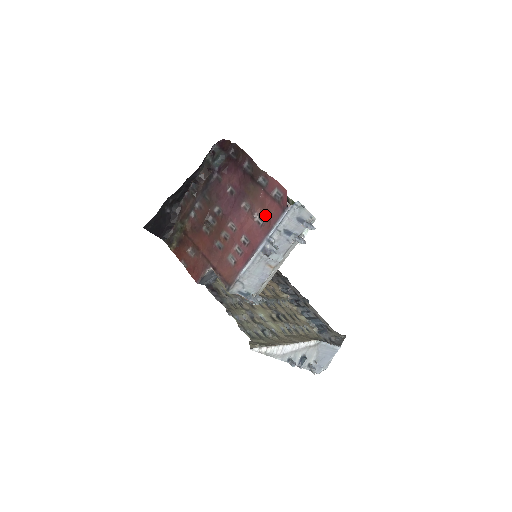
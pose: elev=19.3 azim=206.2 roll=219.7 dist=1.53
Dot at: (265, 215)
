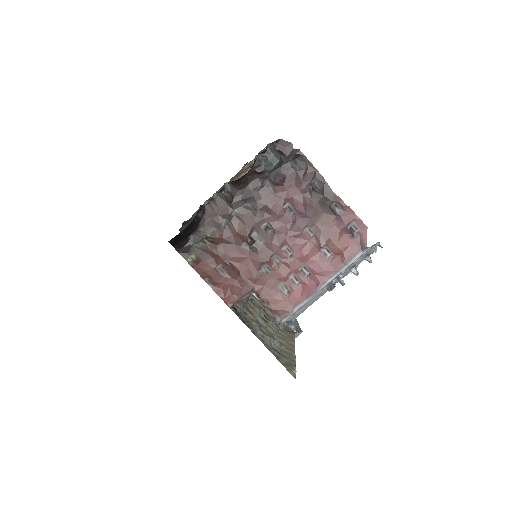
Dot at: (337, 248)
